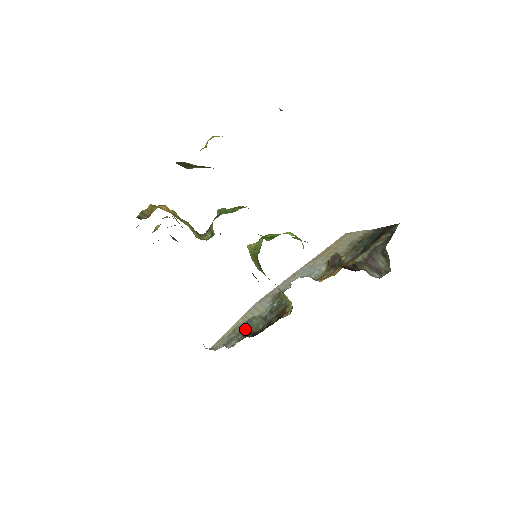
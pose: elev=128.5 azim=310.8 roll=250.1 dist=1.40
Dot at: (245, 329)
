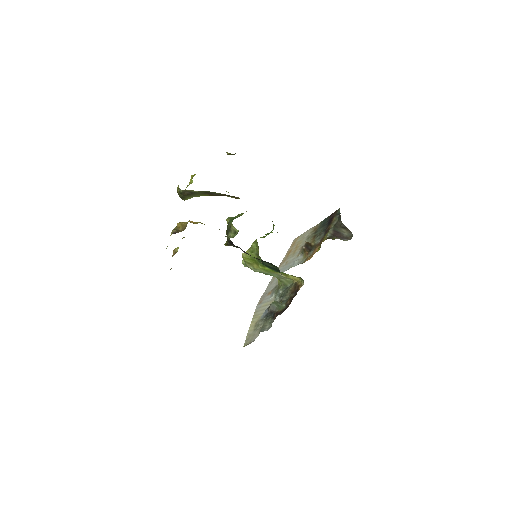
Dot at: (268, 317)
